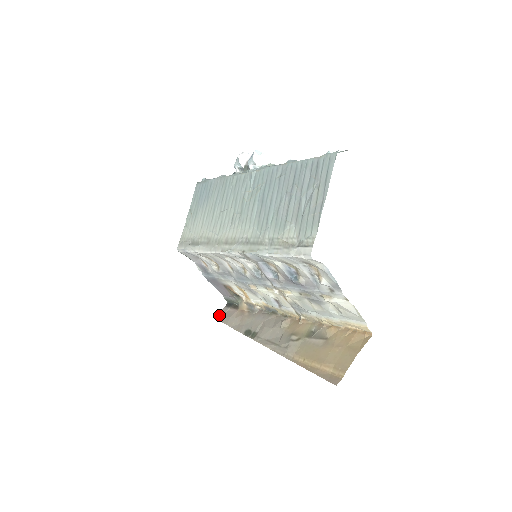
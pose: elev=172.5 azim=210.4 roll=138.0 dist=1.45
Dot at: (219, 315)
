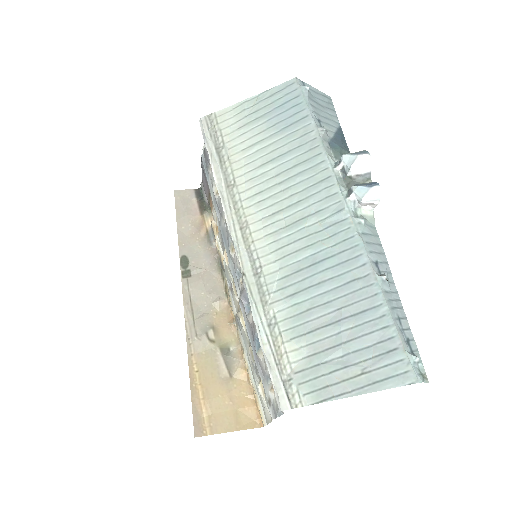
Dot at: (181, 194)
